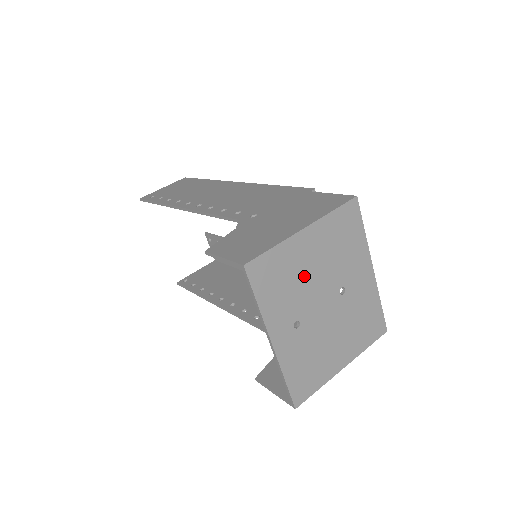
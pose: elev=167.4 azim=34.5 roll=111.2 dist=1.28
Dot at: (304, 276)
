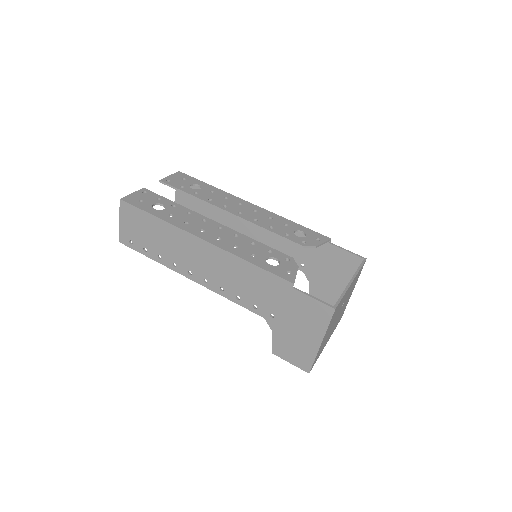
Dot at: (328, 334)
